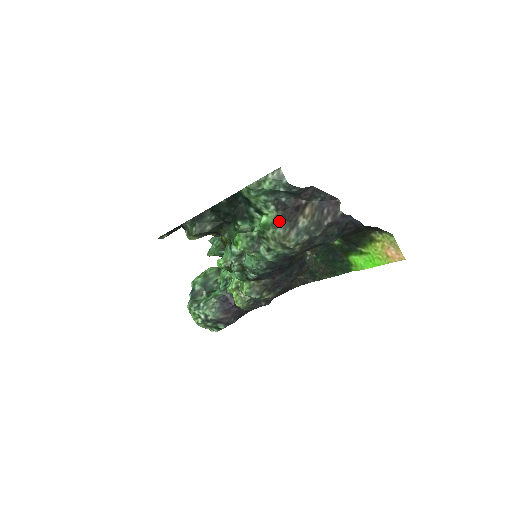
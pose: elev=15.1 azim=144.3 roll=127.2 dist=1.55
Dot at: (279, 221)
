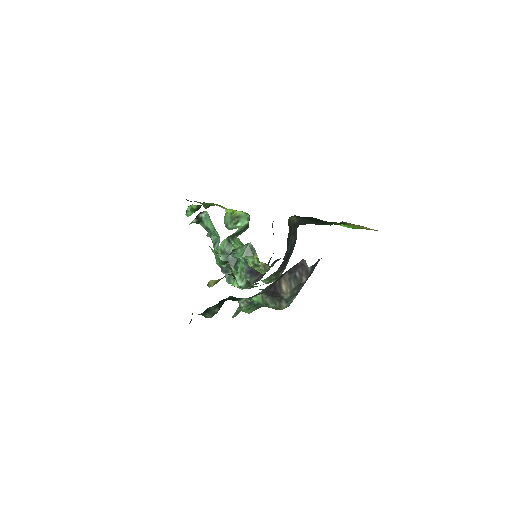
Dot at: (267, 300)
